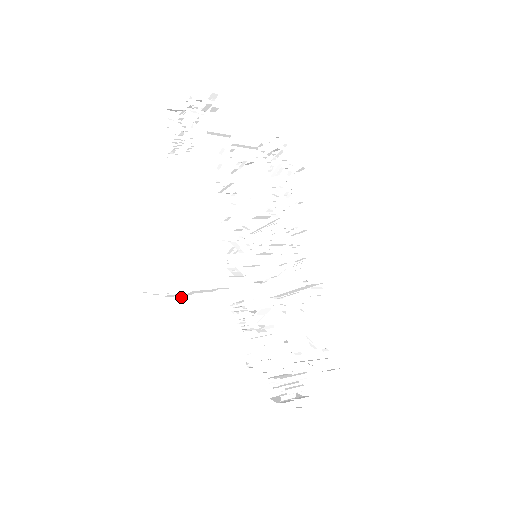
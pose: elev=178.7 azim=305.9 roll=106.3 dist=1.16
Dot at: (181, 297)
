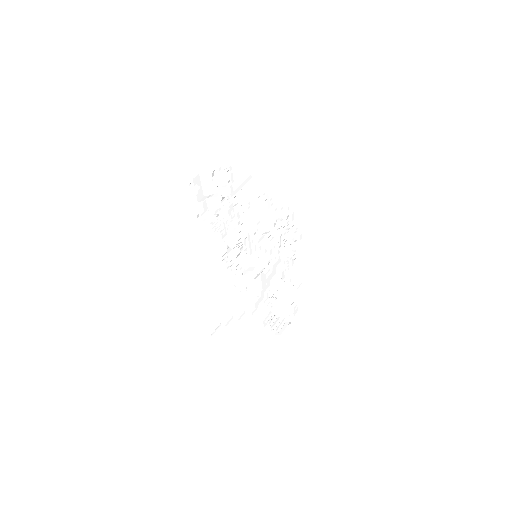
Dot at: (229, 321)
